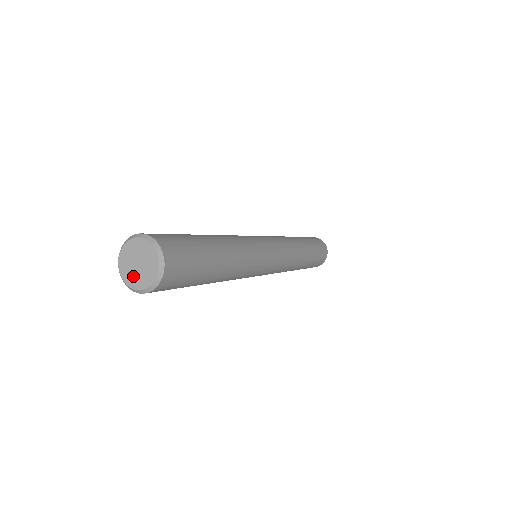
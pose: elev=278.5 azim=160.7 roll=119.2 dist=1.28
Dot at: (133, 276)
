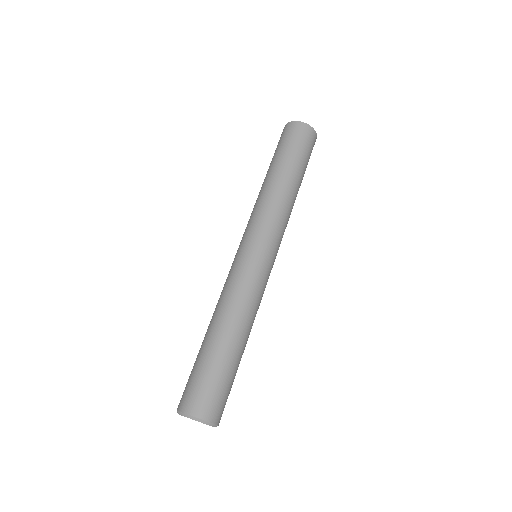
Dot at: occluded
